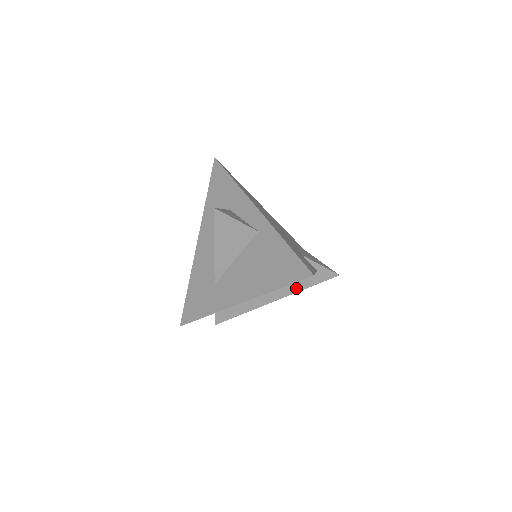
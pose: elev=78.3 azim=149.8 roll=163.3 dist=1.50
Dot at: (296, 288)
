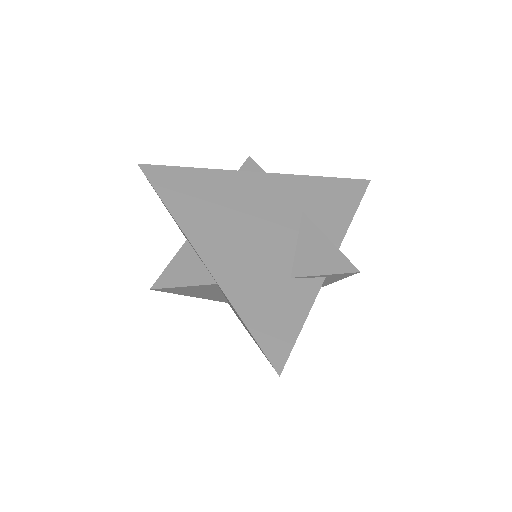
Dot at: occluded
